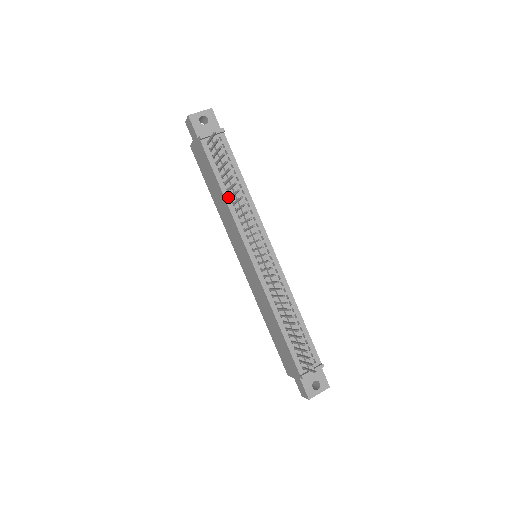
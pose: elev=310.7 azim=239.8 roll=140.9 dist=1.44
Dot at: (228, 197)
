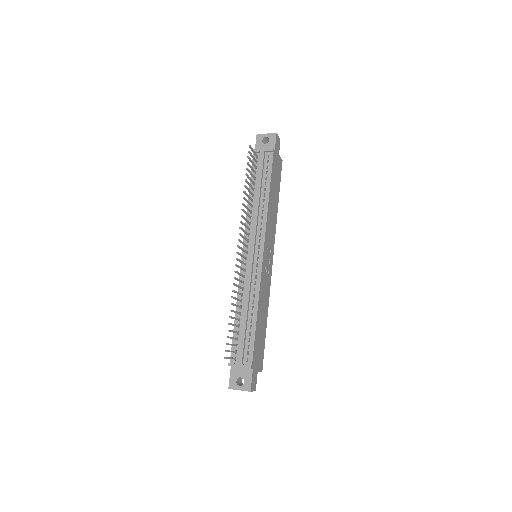
Dot at: (251, 200)
